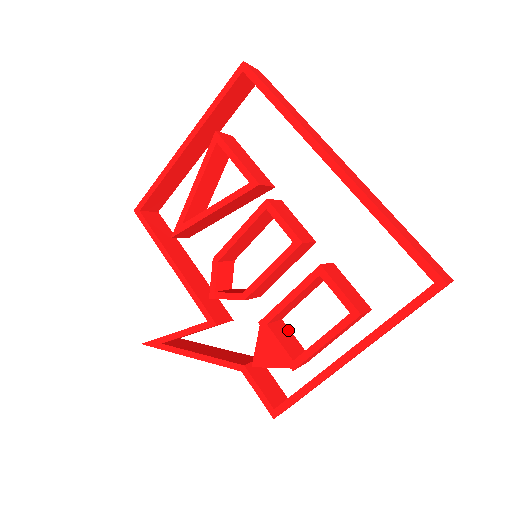
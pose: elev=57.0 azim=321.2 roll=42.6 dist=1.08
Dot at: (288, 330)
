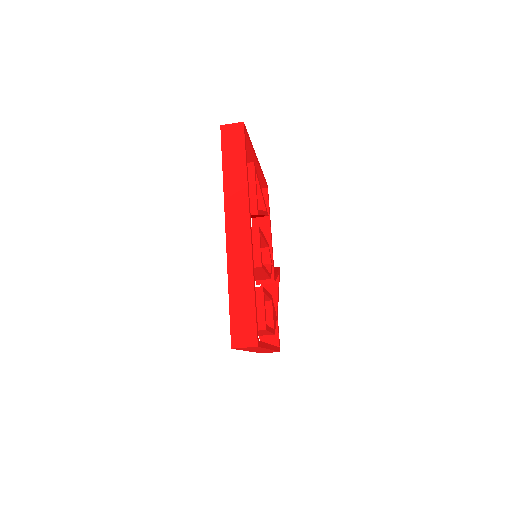
Dot at: (270, 309)
